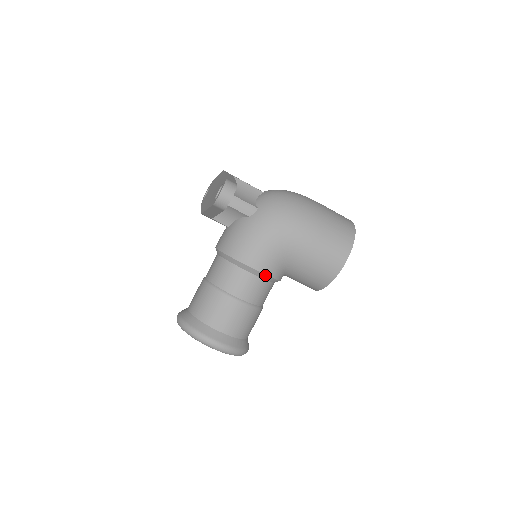
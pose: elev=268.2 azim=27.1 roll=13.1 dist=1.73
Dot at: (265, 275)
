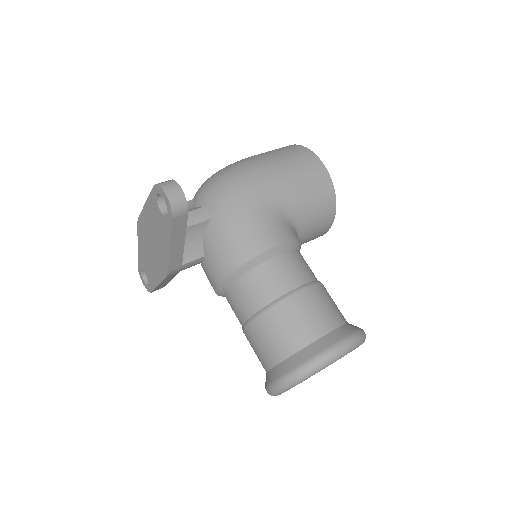
Dot at: (288, 243)
